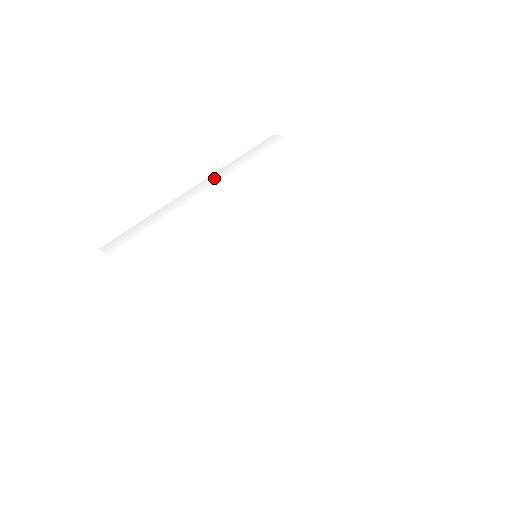
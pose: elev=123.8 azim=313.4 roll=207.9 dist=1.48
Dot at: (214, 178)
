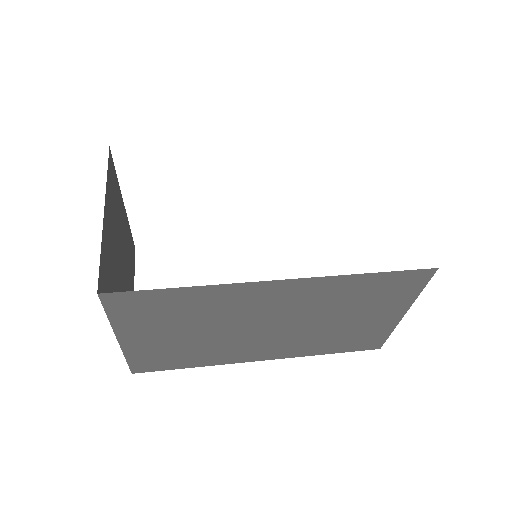
Dot at: occluded
